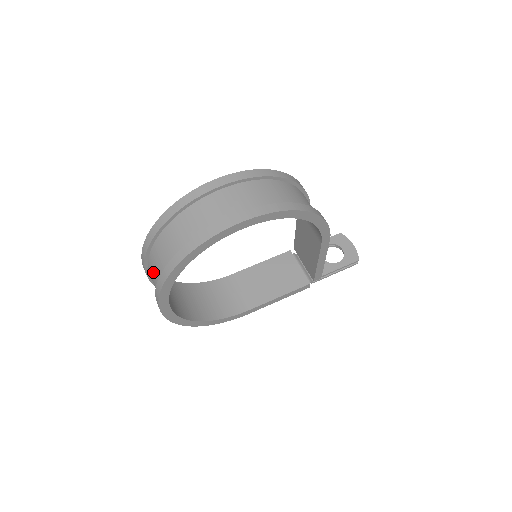
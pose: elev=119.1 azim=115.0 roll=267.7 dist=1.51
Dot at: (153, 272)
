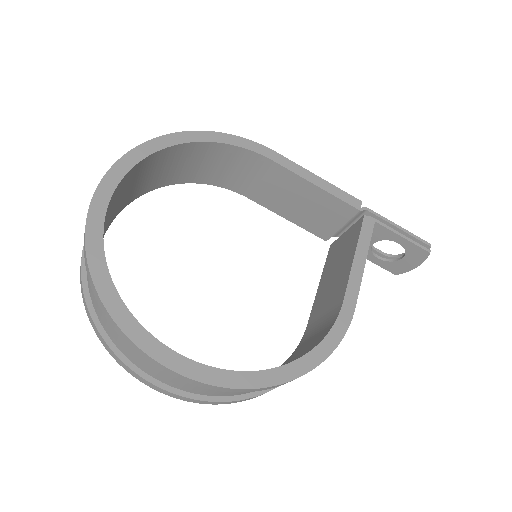
Dot at: occluded
